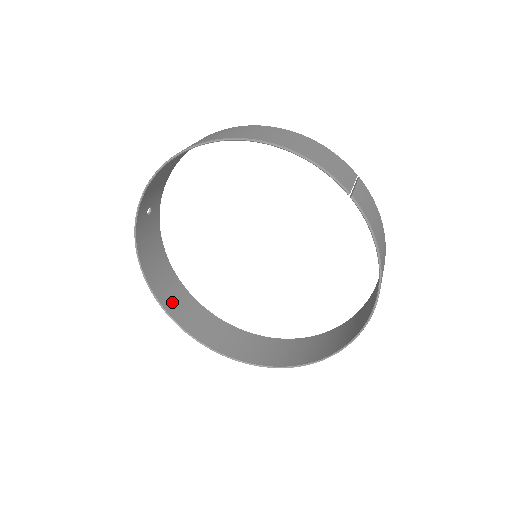
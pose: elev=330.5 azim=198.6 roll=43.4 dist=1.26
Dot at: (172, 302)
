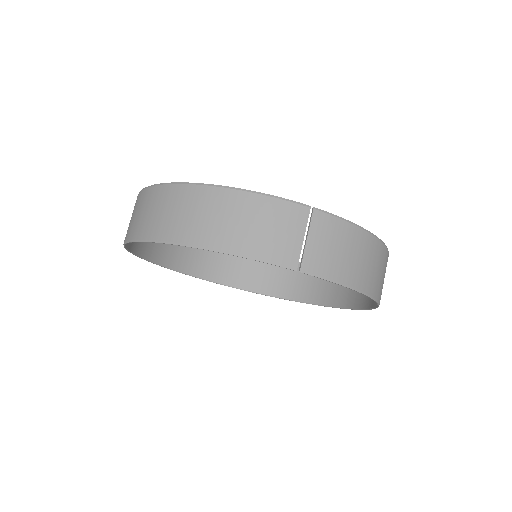
Dot at: (215, 269)
